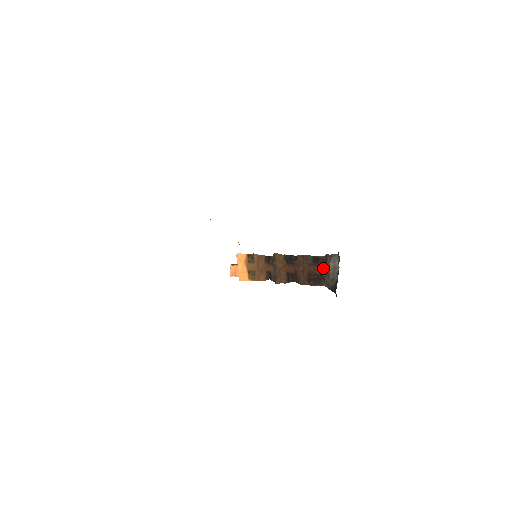
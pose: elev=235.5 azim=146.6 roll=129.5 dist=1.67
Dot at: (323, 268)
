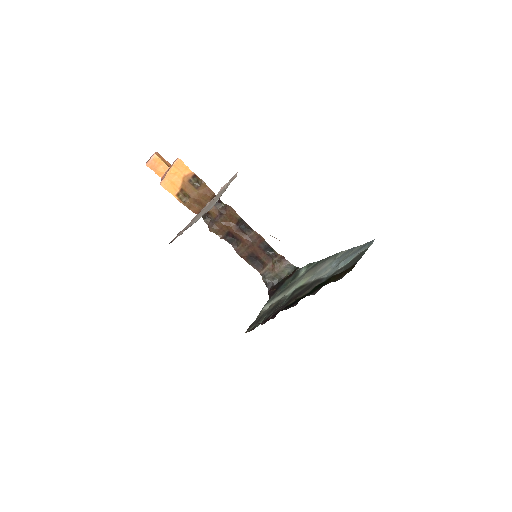
Dot at: (270, 261)
